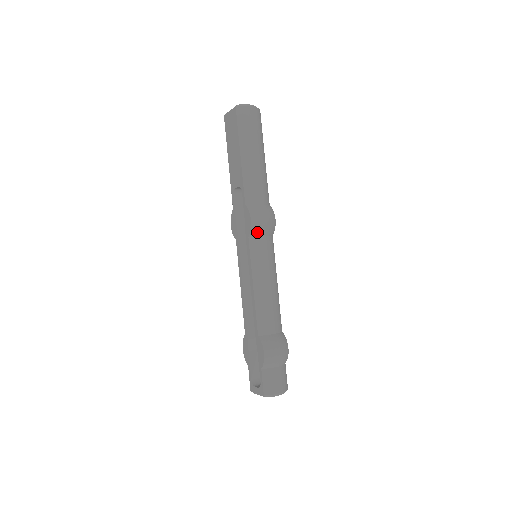
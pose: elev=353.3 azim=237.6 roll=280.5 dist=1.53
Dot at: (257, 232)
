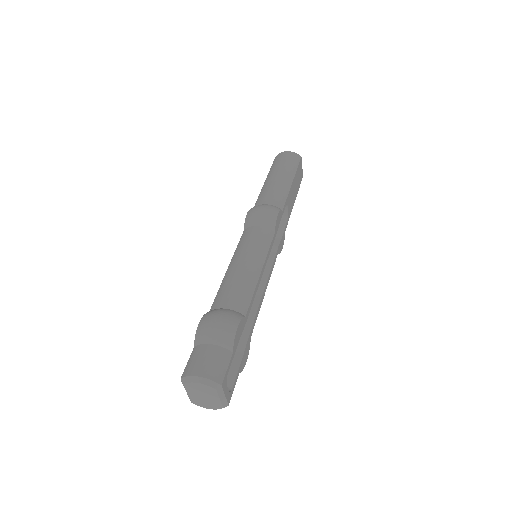
Dot at: (250, 222)
